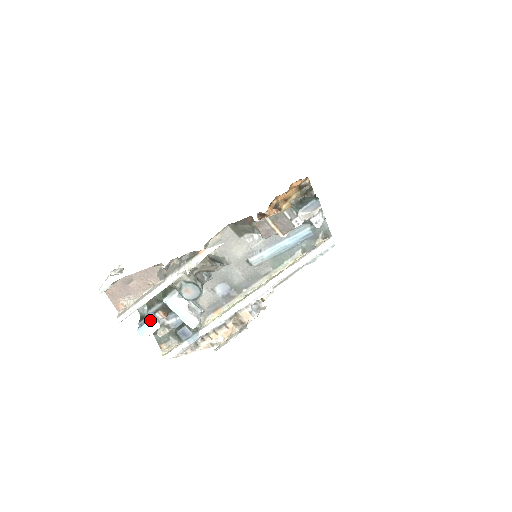
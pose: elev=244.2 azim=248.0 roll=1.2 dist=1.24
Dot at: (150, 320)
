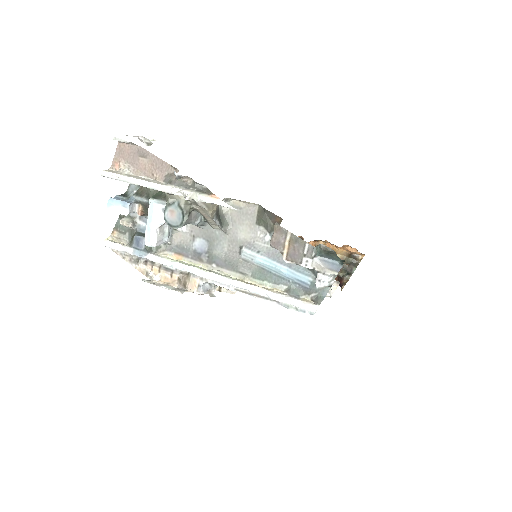
Dot at: (126, 202)
